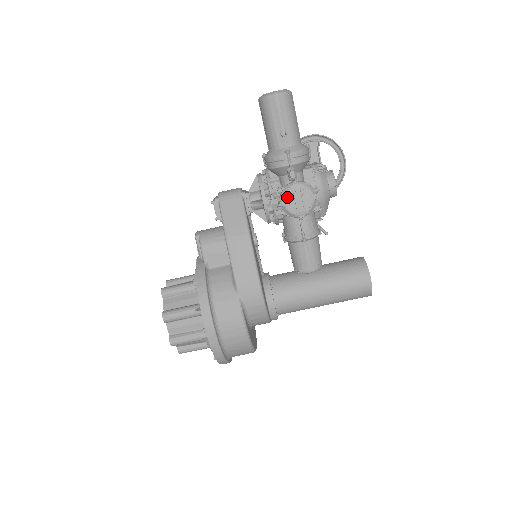
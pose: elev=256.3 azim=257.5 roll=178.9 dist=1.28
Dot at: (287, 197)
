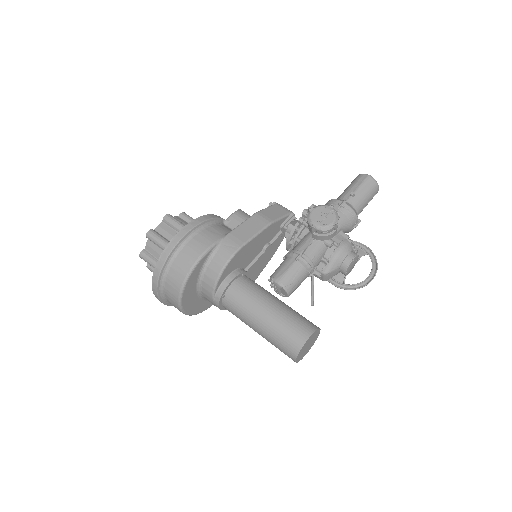
Dot at: (318, 208)
